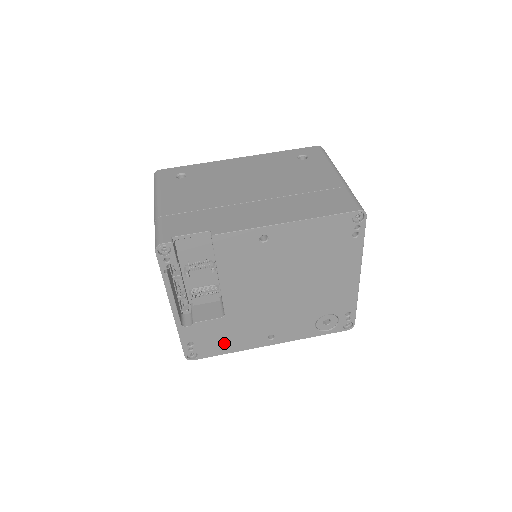
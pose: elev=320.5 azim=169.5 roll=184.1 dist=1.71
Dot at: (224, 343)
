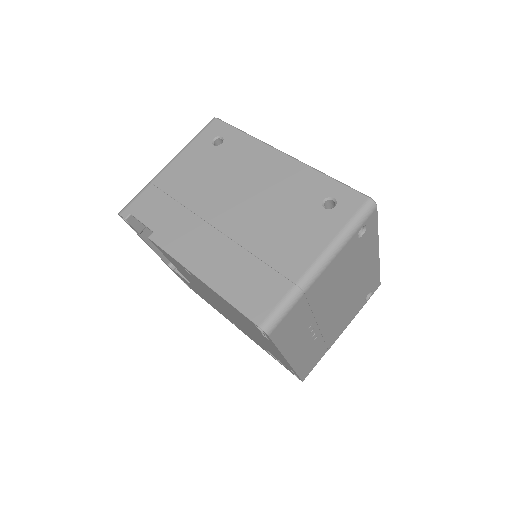
Dot at: occluded
